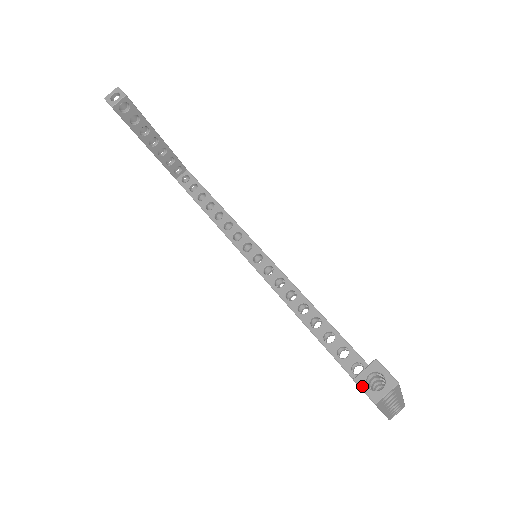
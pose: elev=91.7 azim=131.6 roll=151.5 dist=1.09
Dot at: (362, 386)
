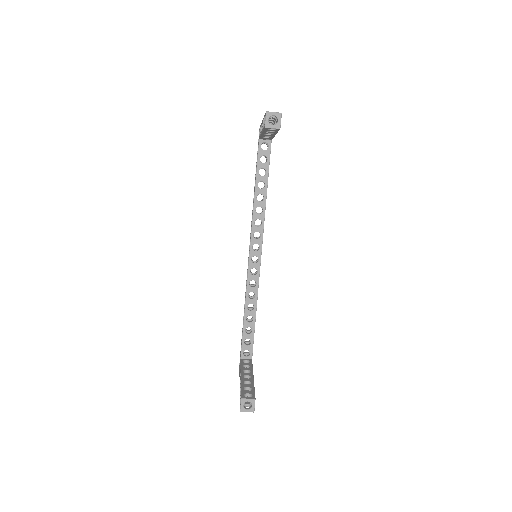
Dot at: (242, 403)
